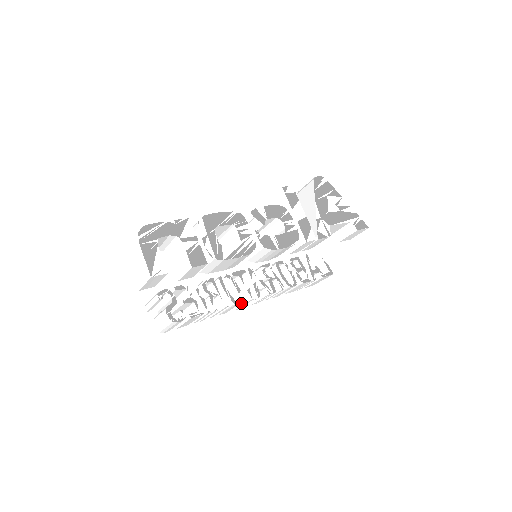
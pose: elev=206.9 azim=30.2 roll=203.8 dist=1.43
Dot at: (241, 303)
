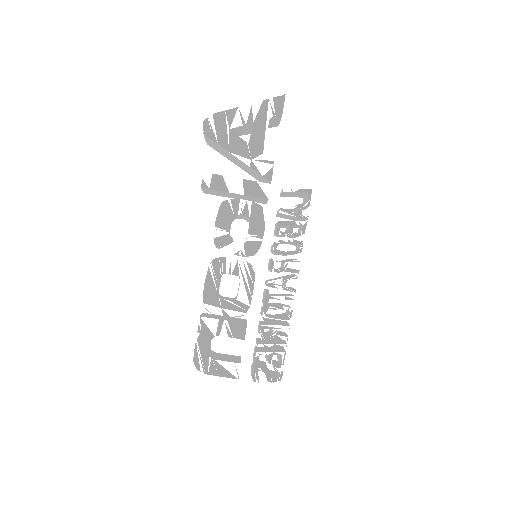
Dot at: occluded
